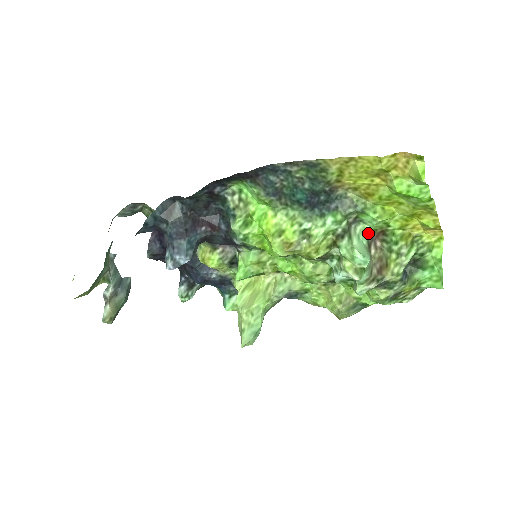
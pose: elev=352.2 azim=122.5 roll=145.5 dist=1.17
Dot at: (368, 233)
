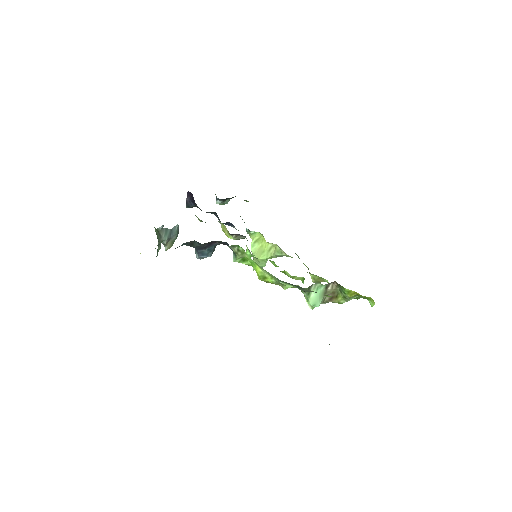
Dot at: occluded
